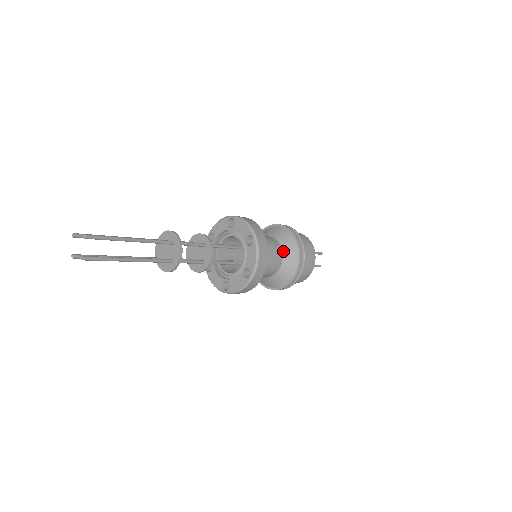
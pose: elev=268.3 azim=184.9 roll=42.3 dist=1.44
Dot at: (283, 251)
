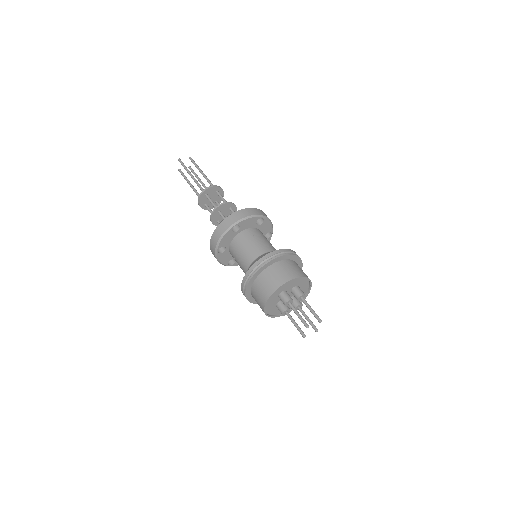
Dot at: occluded
